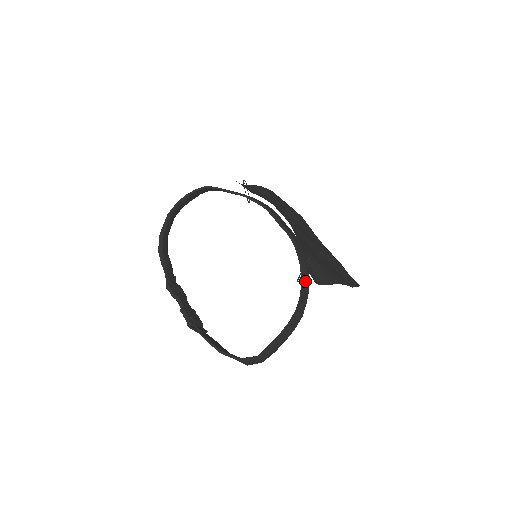
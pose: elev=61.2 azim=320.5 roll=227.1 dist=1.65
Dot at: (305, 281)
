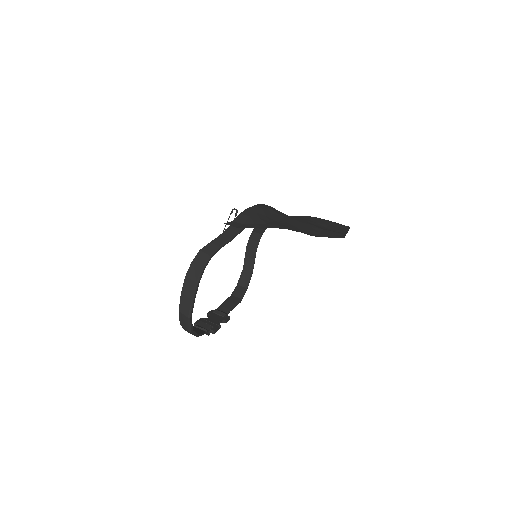
Dot at: (230, 232)
